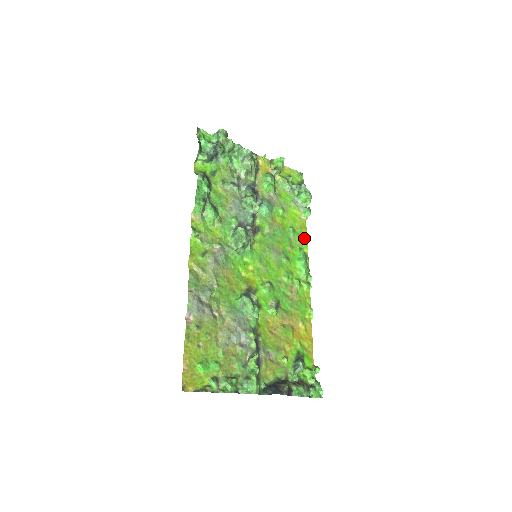
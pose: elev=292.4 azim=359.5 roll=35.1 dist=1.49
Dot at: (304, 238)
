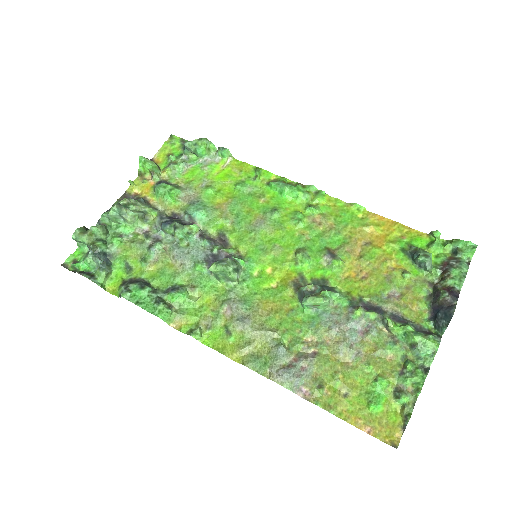
Dot at: (256, 173)
